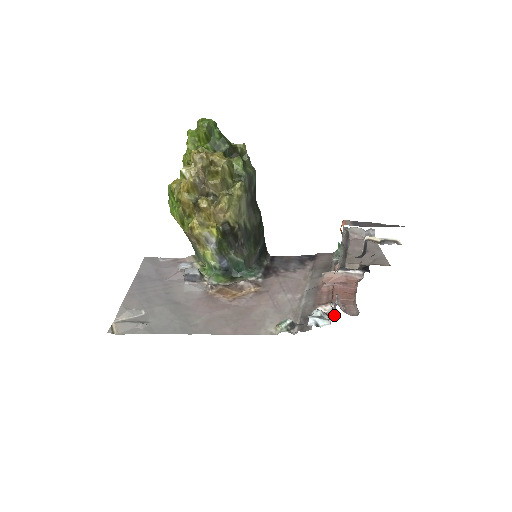
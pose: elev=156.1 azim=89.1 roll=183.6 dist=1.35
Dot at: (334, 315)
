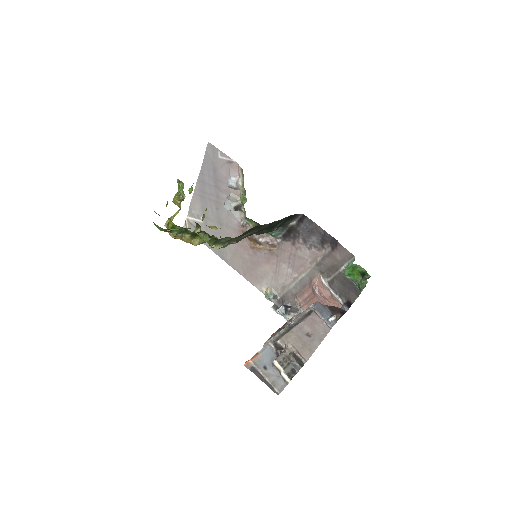
Dot at: occluded
